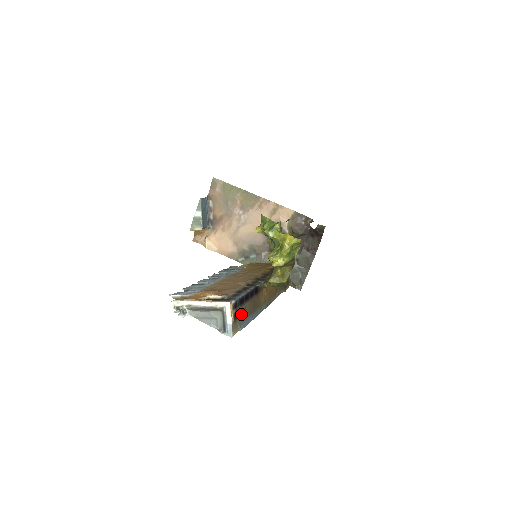
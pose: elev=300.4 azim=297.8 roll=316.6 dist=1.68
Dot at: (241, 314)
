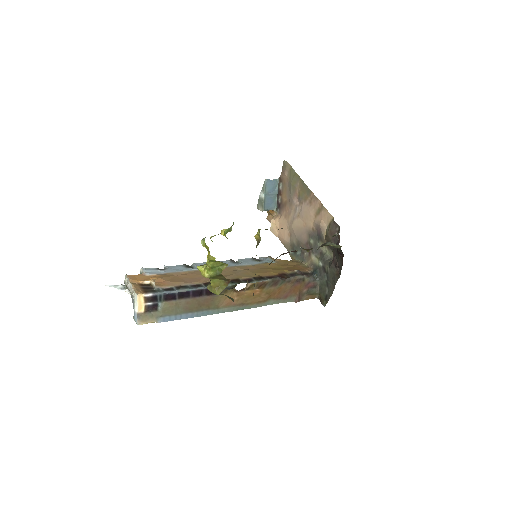
Dot at: (163, 308)
